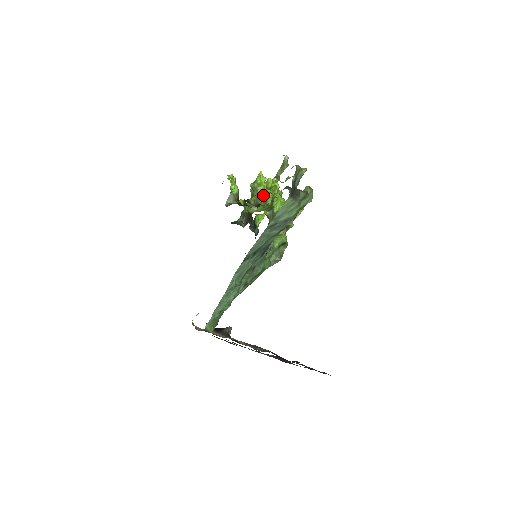
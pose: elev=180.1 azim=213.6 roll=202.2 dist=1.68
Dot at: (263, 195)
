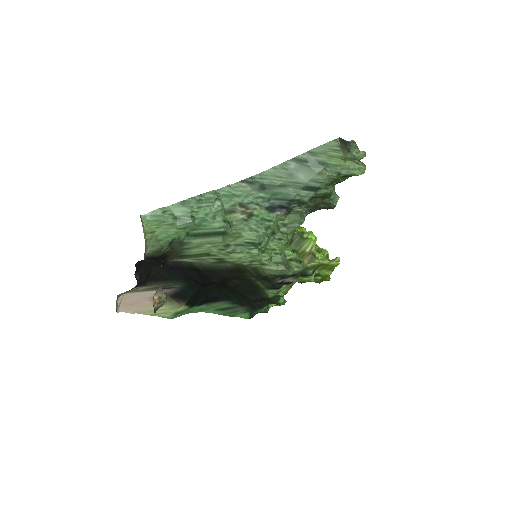
Dot at: (298, 231)
